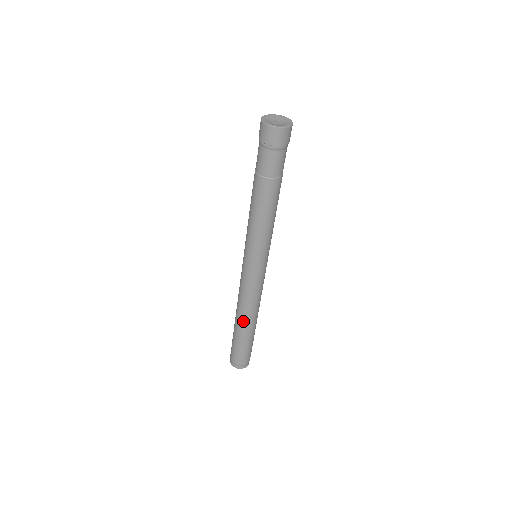
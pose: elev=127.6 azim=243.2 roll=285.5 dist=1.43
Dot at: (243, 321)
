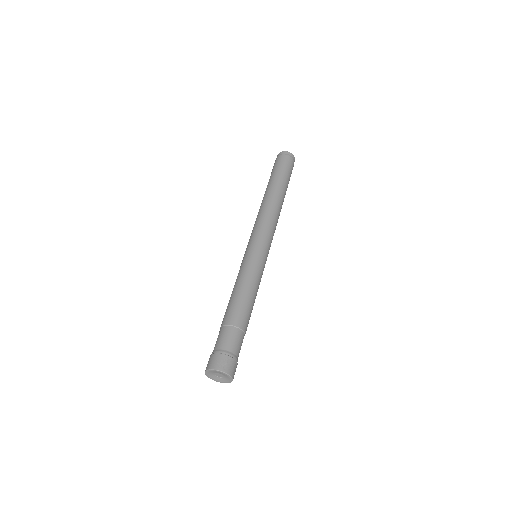
Dot at: occluded
